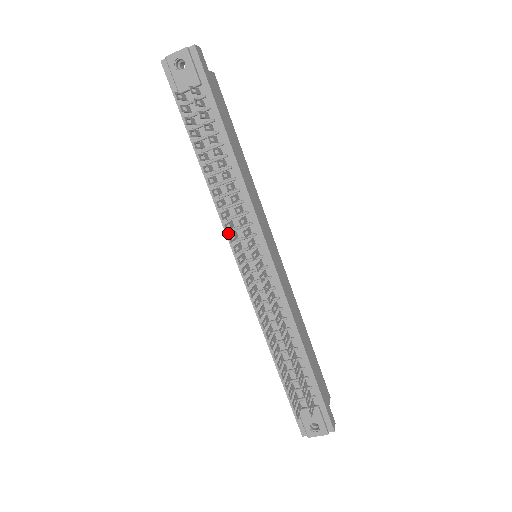
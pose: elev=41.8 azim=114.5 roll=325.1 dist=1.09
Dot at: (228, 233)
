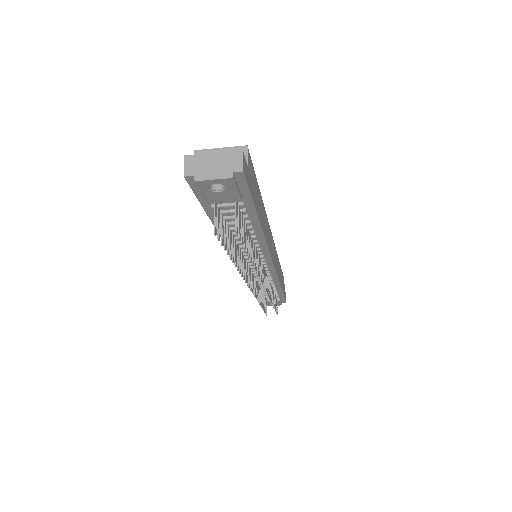
Dot at: occluded
